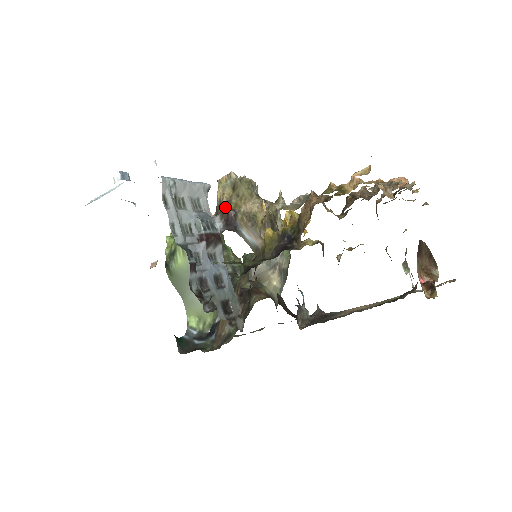
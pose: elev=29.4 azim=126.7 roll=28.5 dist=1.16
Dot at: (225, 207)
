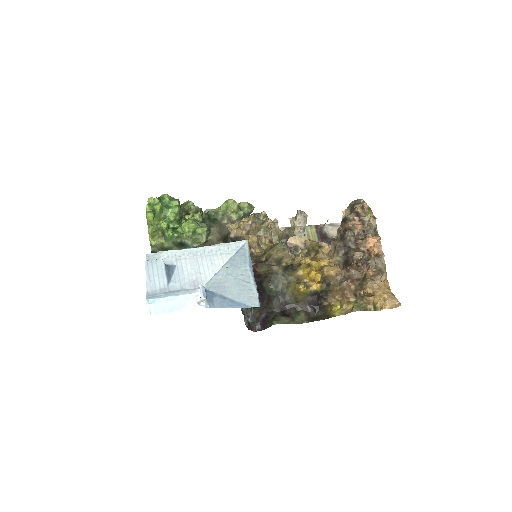
Dot at: (260, 258)
